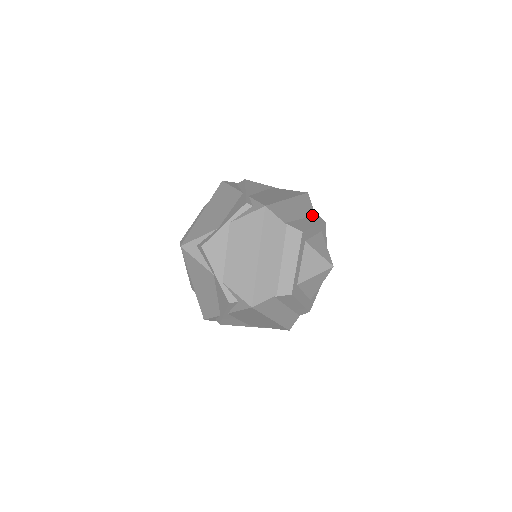
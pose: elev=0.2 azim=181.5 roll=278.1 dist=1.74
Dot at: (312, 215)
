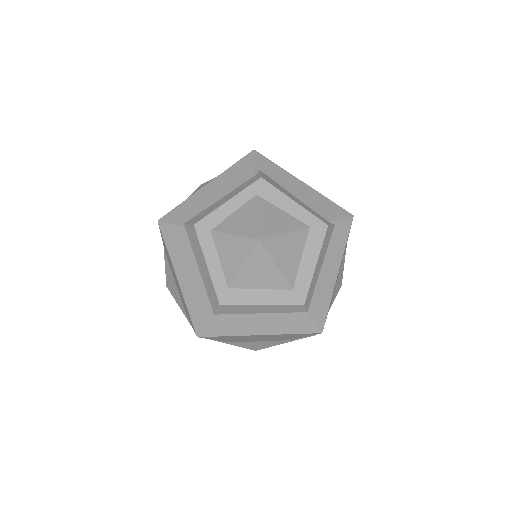
Dot at: (247, 180)
